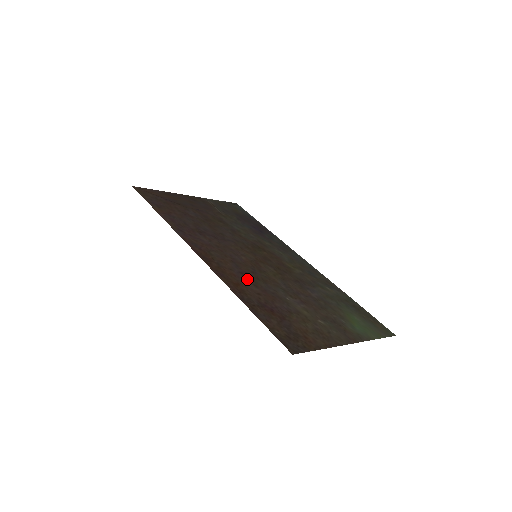
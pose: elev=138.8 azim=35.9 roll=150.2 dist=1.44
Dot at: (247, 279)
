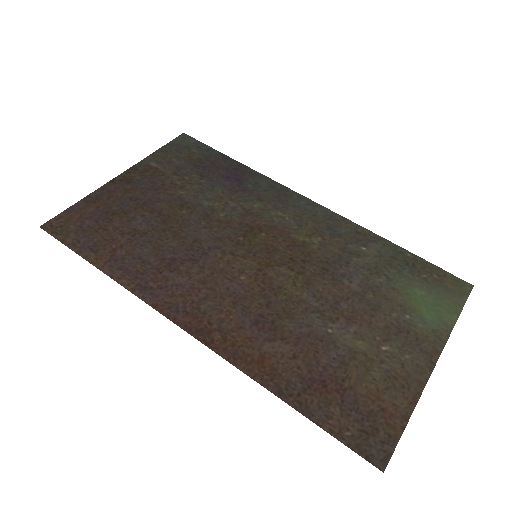
Dot at: (267, 332)
